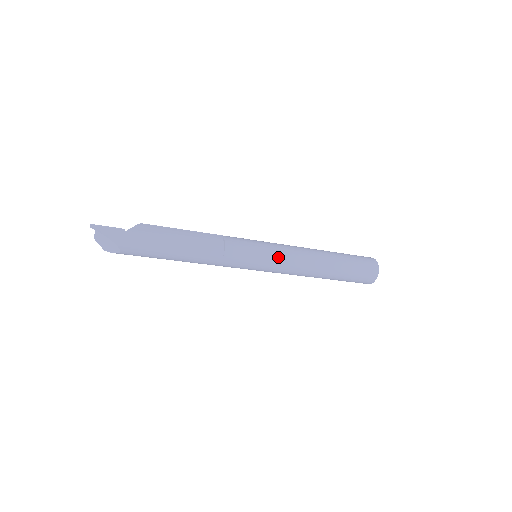
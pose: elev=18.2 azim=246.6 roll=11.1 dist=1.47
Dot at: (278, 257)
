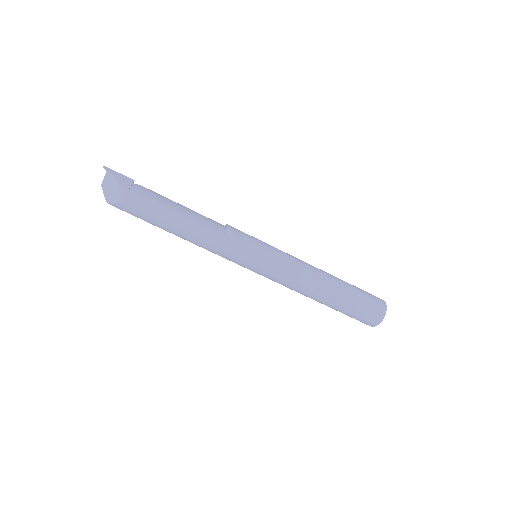
Dot at: (279, 254)
